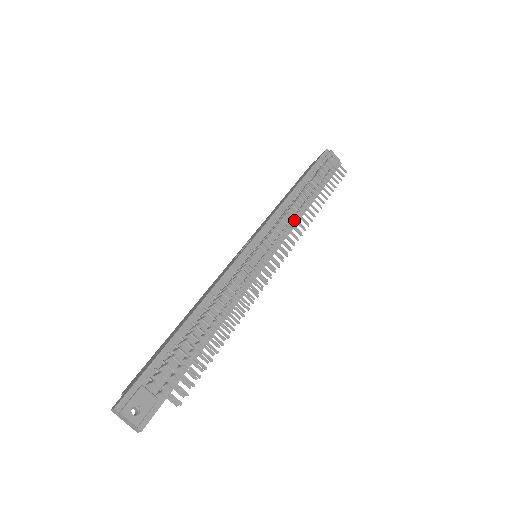
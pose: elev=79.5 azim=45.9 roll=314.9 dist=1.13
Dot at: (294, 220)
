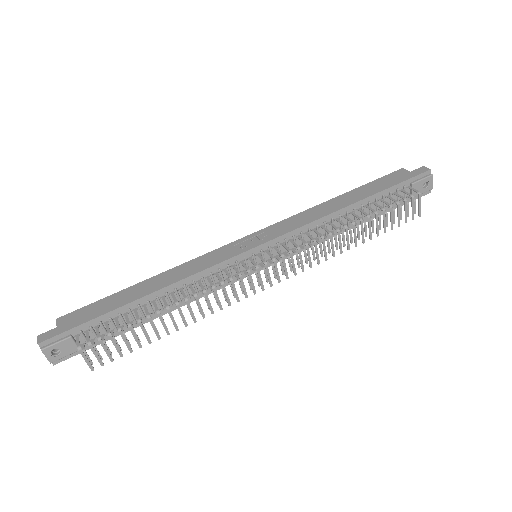
Dot at: (316, 250)
